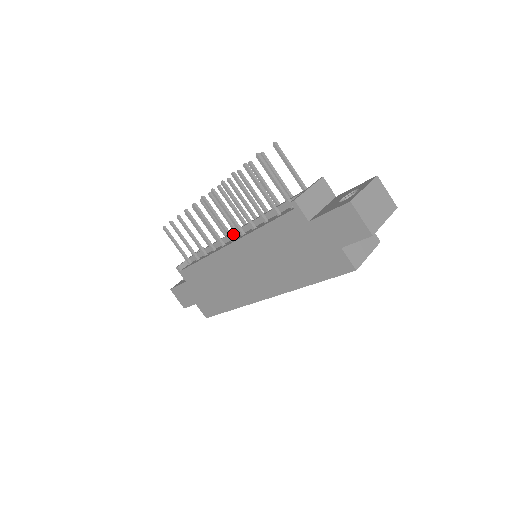
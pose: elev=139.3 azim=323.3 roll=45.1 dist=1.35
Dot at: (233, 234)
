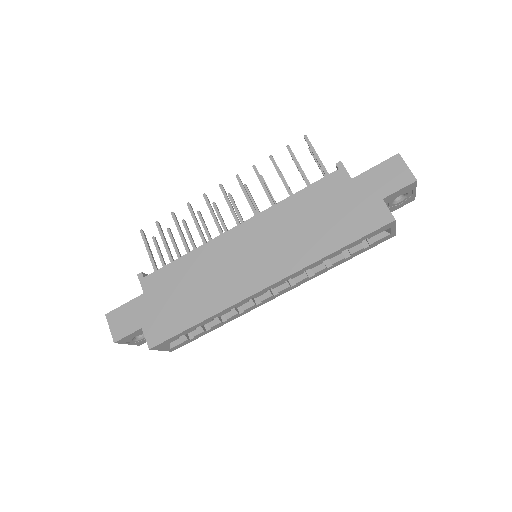
Dot at: occluded
